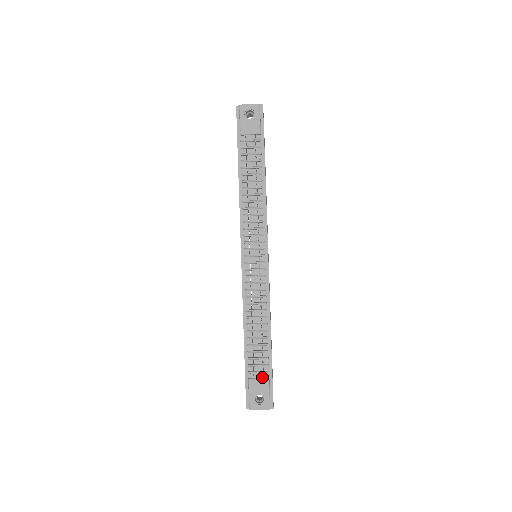
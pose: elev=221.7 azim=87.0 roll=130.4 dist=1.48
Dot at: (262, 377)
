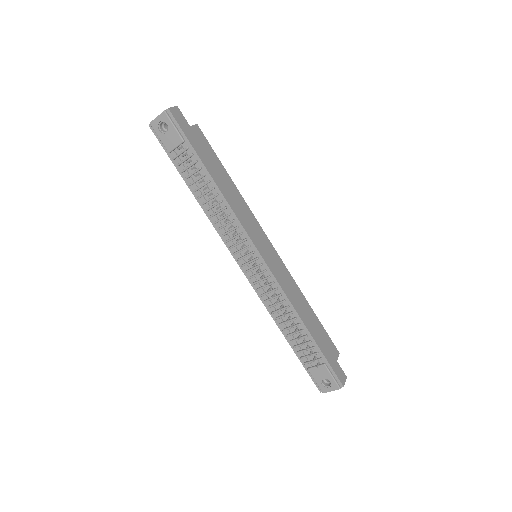
Dot at: (319, 364)
